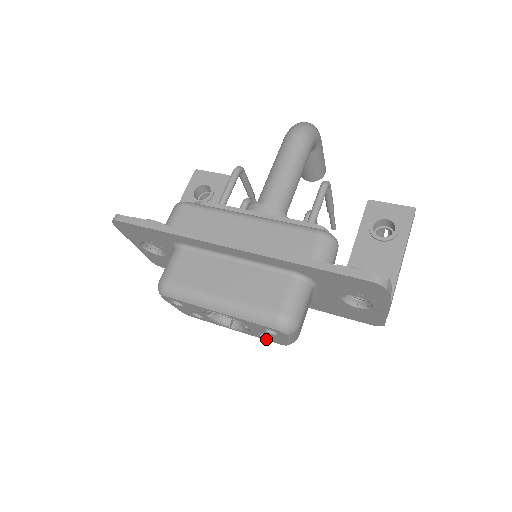
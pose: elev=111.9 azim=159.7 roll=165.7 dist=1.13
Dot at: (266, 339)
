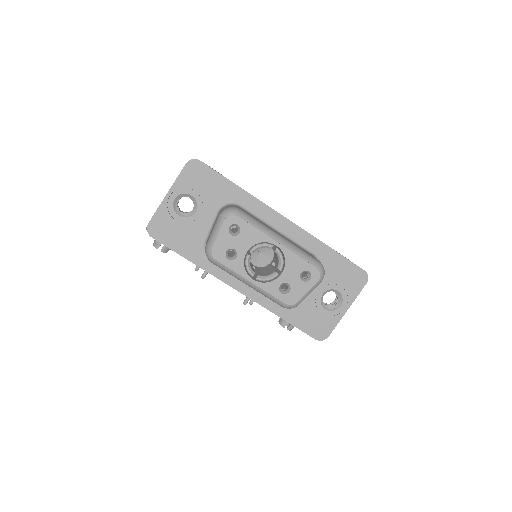
Dot at: (278, 295)
